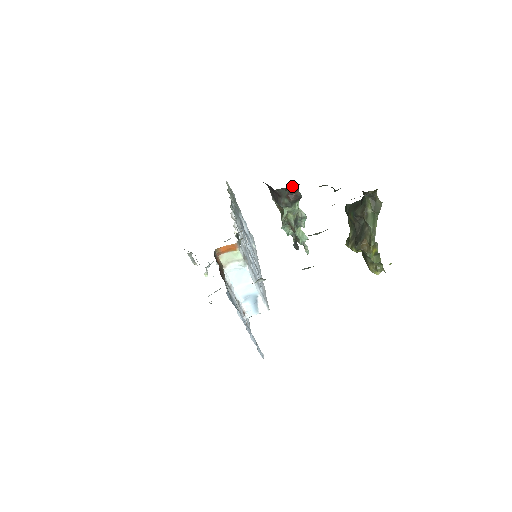
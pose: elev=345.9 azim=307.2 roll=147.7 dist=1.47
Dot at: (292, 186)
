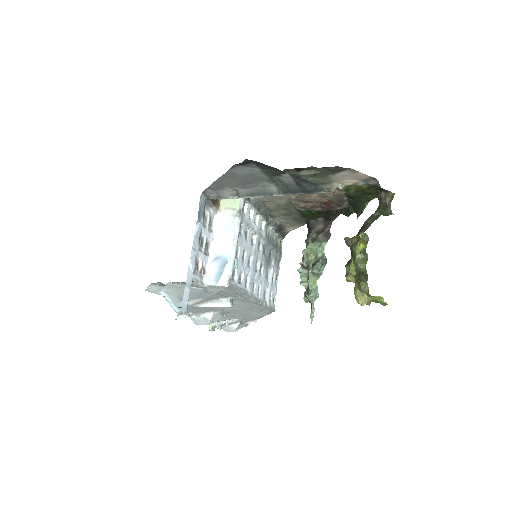
Dot at: (326, 220)
